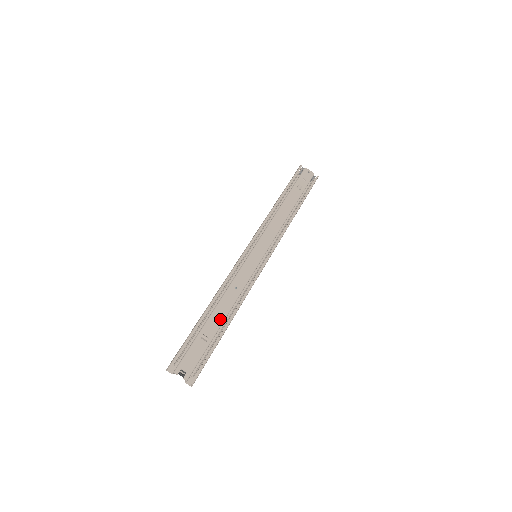
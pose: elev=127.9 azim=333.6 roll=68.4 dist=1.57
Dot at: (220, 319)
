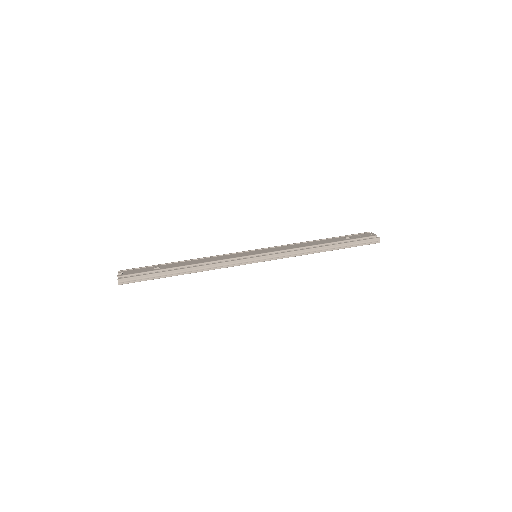
Dot at: (180, 265)
